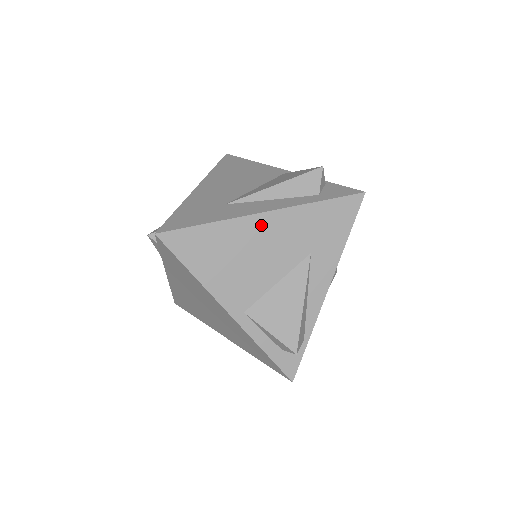
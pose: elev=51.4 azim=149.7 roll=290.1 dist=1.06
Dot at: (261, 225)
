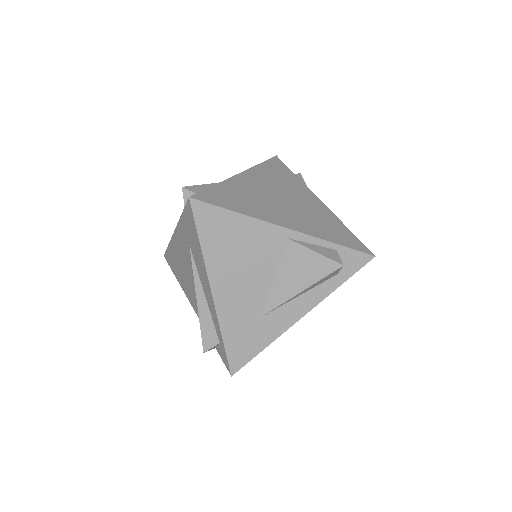
Dot at: occluded
